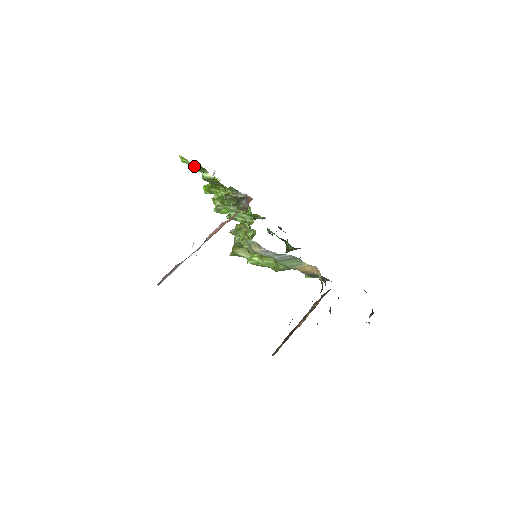
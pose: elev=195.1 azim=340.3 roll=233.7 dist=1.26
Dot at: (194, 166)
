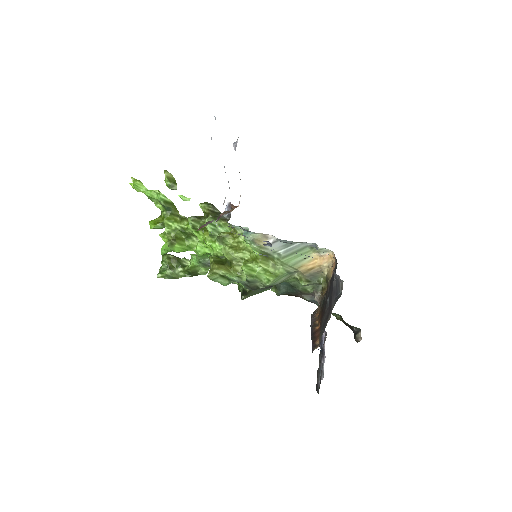
Dot at: (166, 175)
